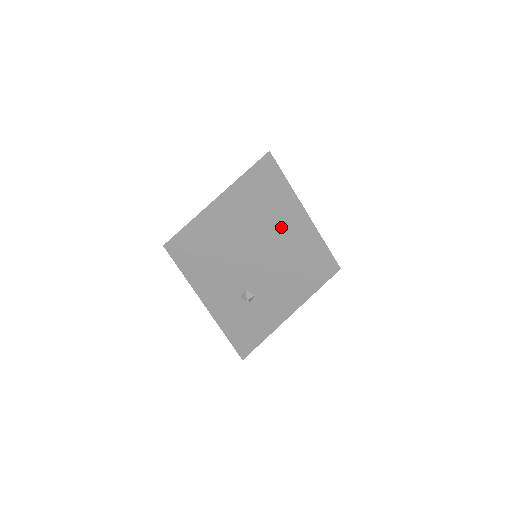
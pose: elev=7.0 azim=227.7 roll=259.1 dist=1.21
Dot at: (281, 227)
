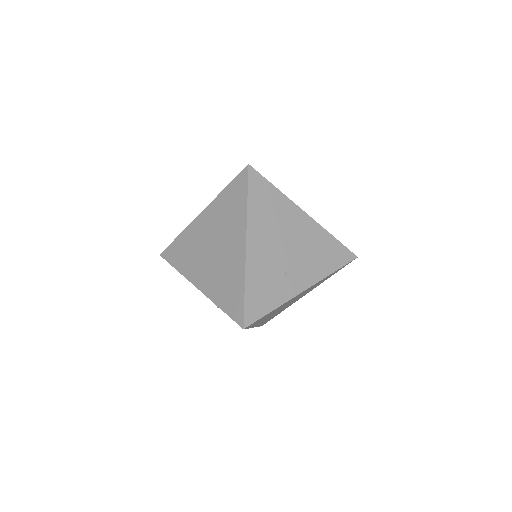
Dot at: (223, 266)
